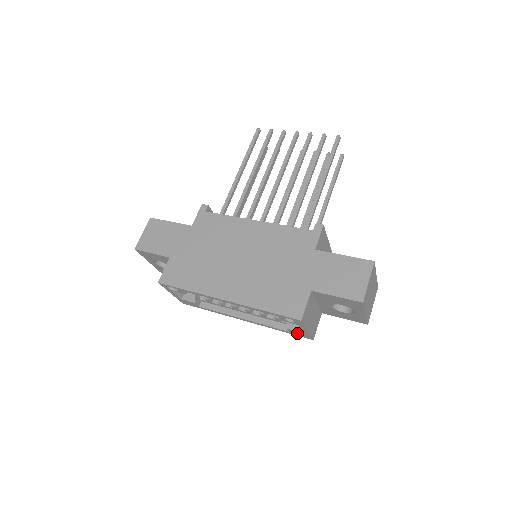
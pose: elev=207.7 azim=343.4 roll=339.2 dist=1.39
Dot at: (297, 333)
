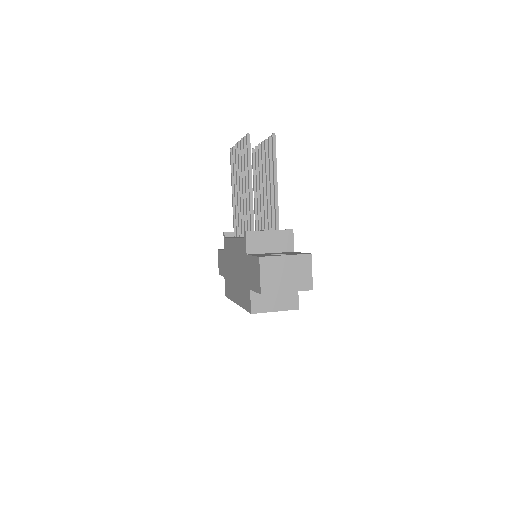
Dot at: occluded
